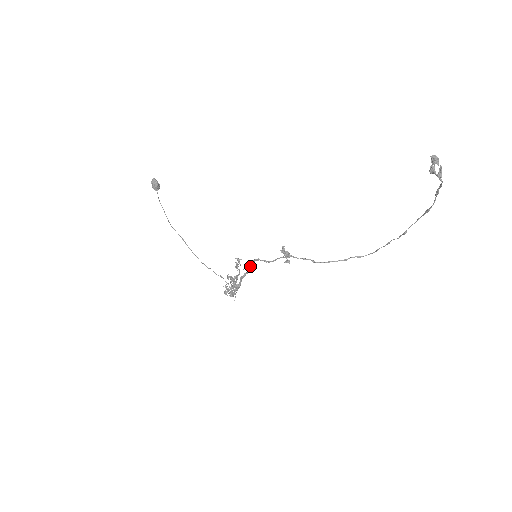
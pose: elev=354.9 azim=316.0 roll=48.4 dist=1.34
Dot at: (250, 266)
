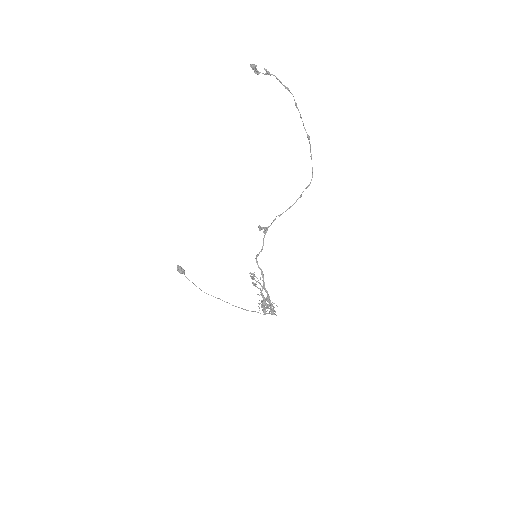
Dot at: occluded
